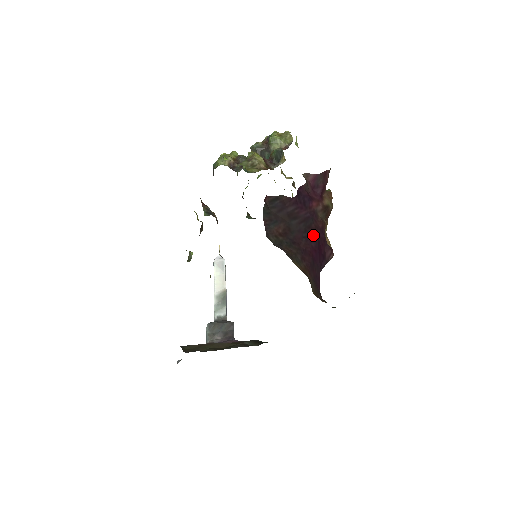
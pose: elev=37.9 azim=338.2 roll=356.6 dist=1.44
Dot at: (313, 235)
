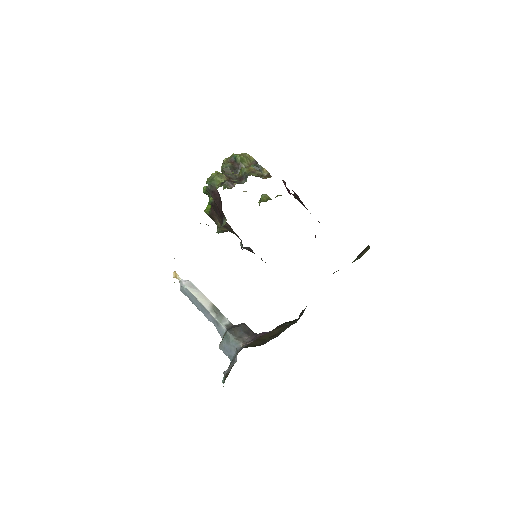
Dot at: occluded
